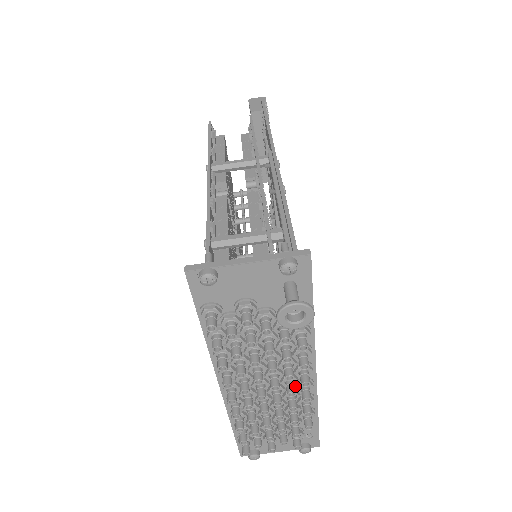
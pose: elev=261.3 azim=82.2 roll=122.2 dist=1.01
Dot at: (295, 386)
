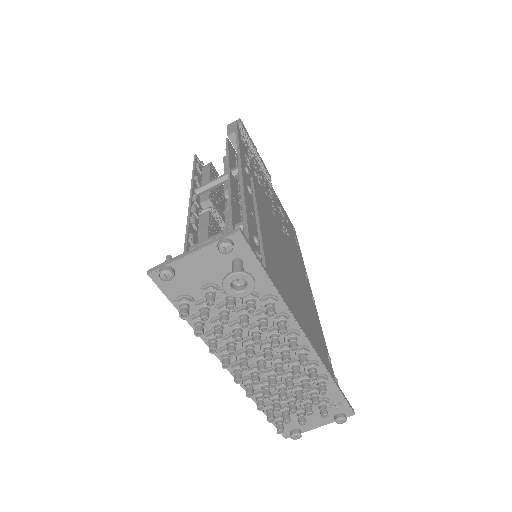
Dot at: (295, 356)
